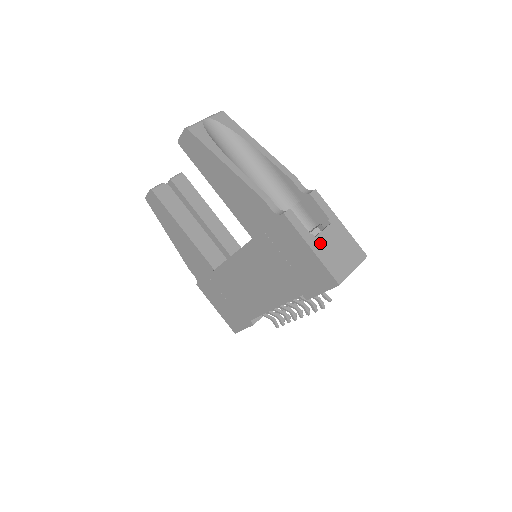
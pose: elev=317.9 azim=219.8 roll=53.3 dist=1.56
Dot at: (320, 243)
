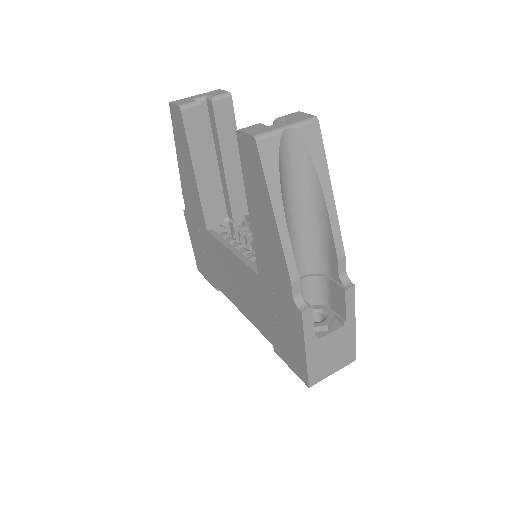
Dot at: (319, 346)
